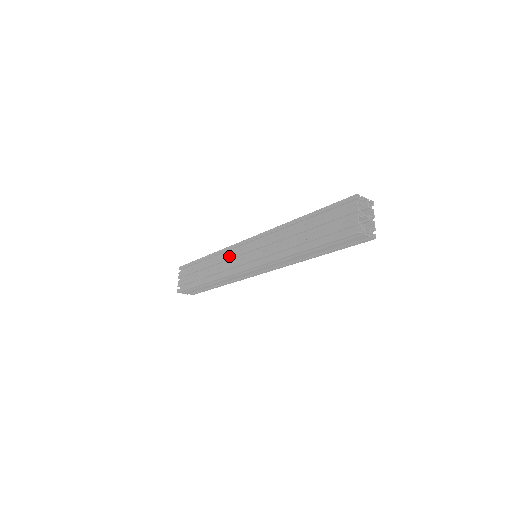
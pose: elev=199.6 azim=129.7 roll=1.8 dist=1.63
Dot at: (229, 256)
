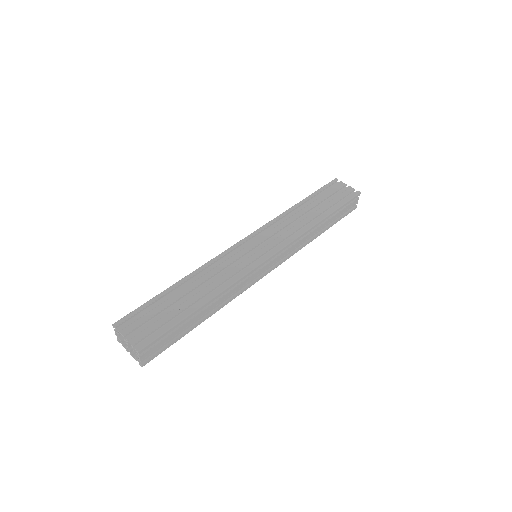
Dot at: (227, 262)
